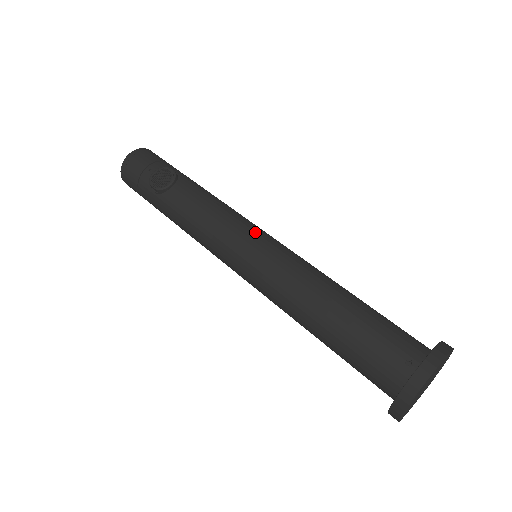
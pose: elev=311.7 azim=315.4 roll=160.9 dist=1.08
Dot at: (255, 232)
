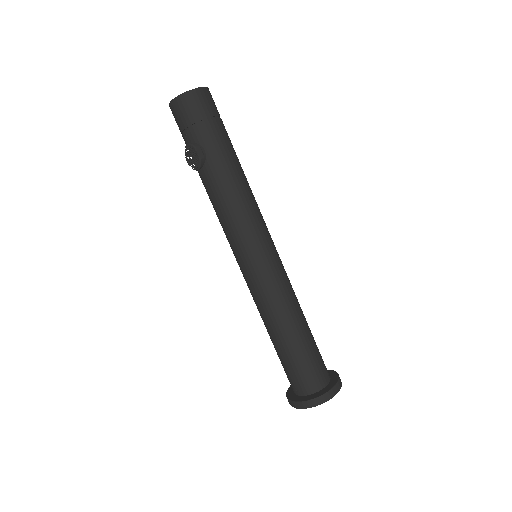
Dot at: (247, 255)
